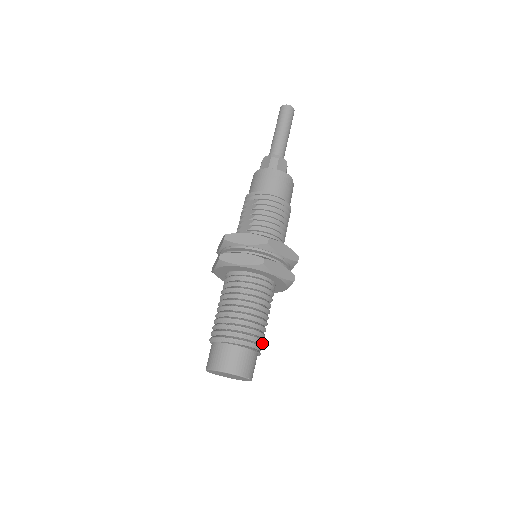
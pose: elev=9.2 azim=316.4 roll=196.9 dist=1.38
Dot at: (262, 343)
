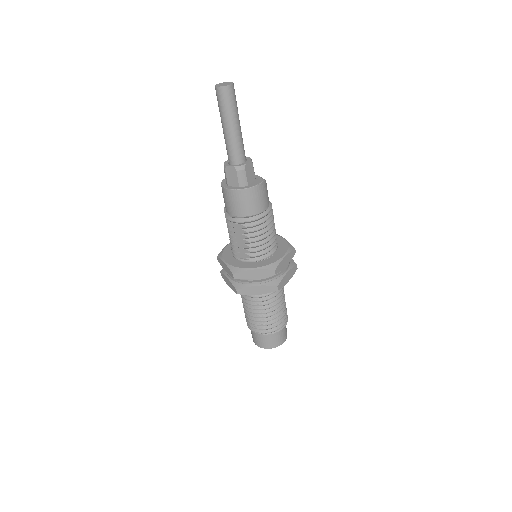
Dot at: occluded
